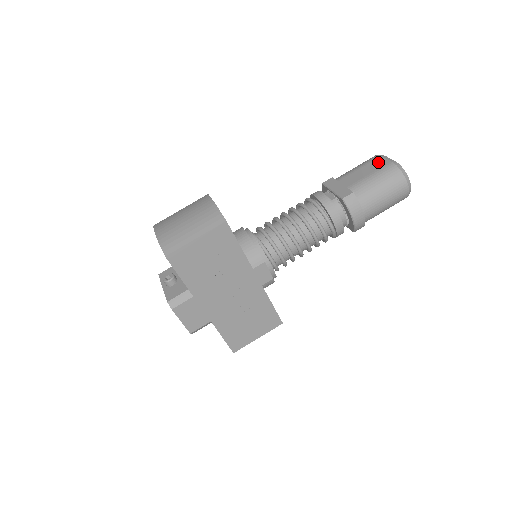
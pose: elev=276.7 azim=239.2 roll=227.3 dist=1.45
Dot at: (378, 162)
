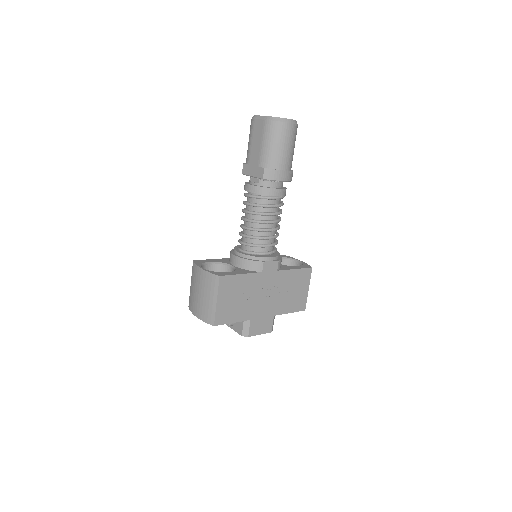
Dot at: (257, 127)
